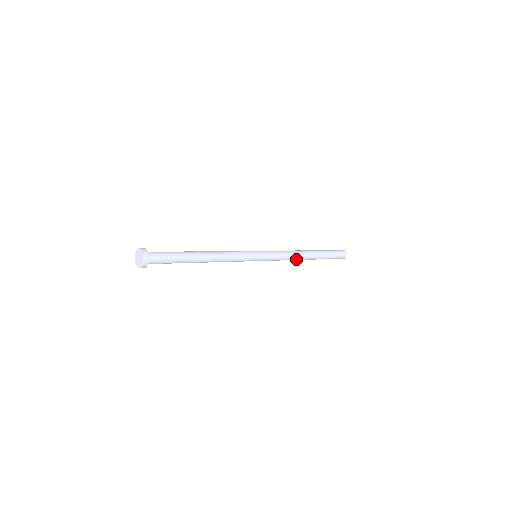
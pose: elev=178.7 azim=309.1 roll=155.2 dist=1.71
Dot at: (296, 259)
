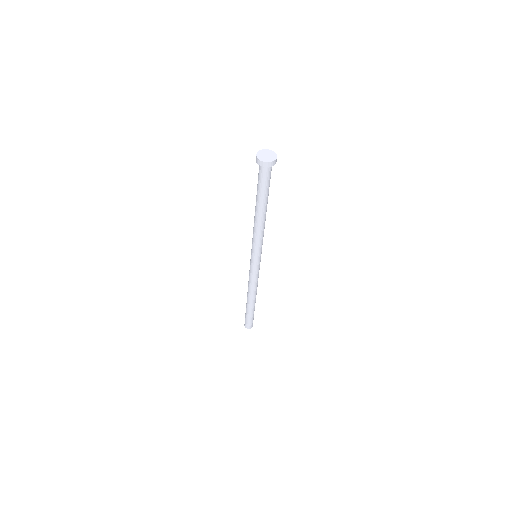
Dot at: (253, 291)
